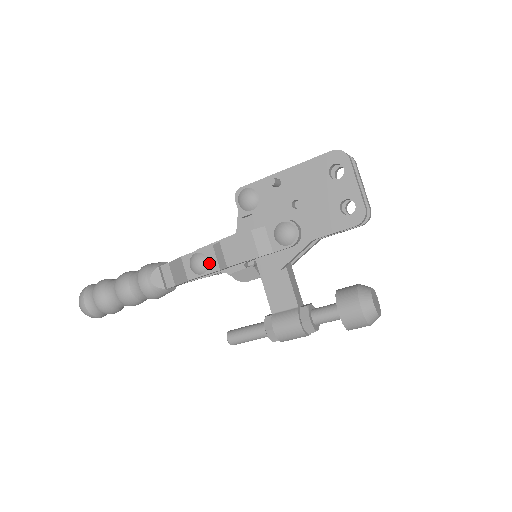
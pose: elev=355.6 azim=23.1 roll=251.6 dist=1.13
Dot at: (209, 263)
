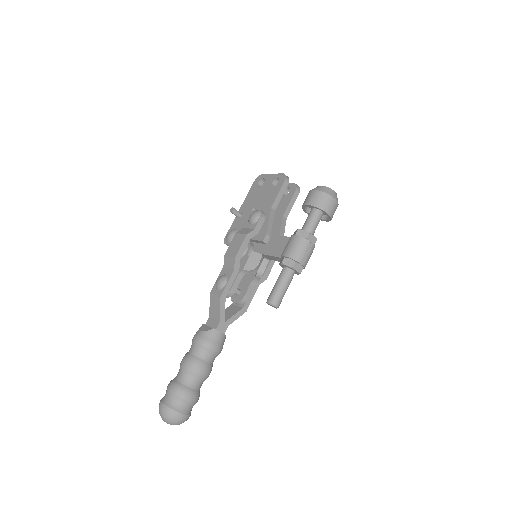
Dot at: (226, 275)
